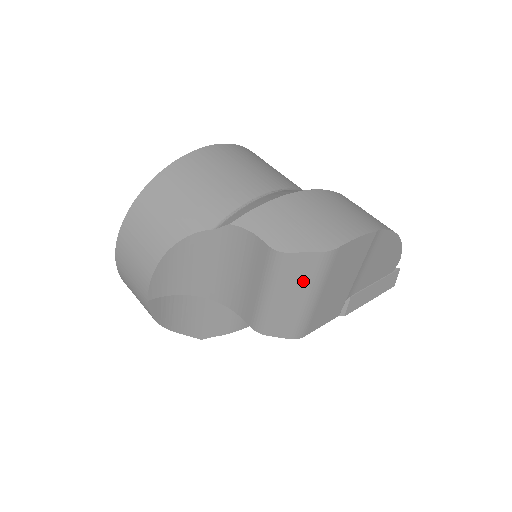
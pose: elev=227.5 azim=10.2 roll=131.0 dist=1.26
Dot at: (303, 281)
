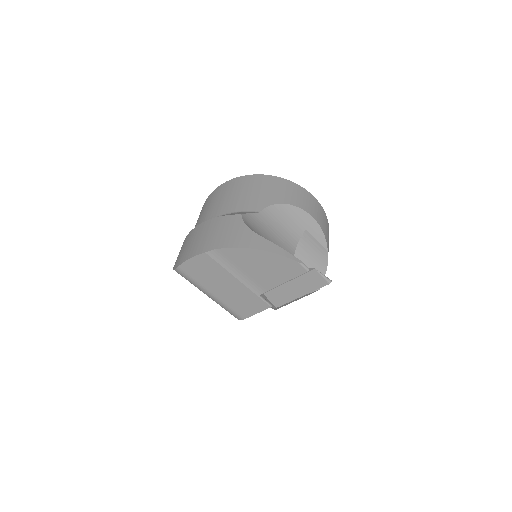
Dot at: occluded
